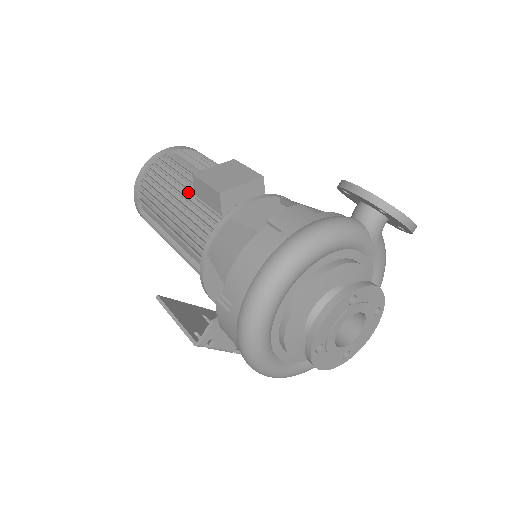
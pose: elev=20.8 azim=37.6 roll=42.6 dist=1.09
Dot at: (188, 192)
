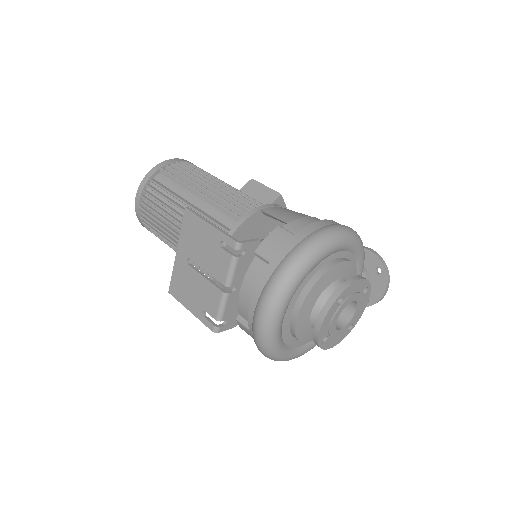
Dot at: (232, 187)
